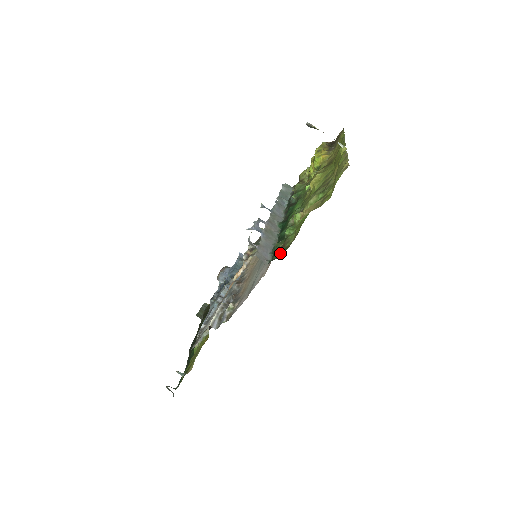
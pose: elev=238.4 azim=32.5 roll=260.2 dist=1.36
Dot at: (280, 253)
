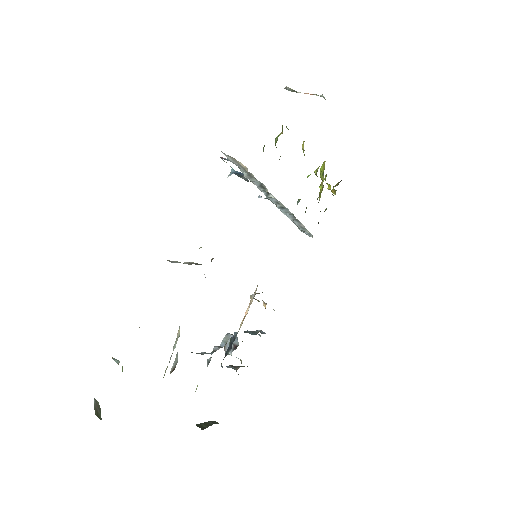
Dot at: occluded
